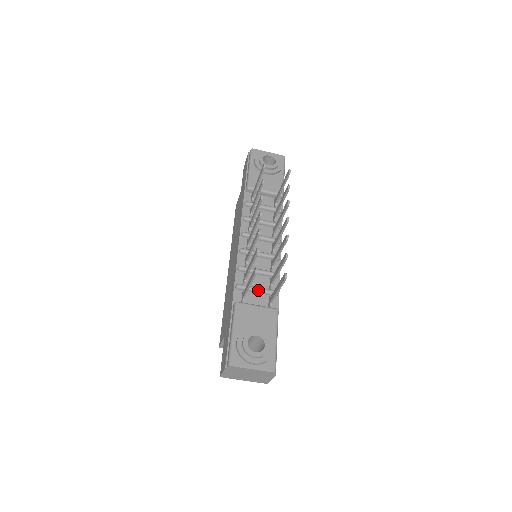
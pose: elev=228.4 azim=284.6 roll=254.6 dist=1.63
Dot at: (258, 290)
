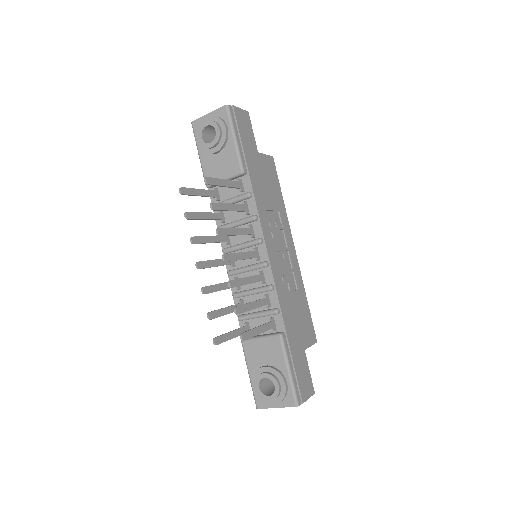
Dot at: (257, 317)
